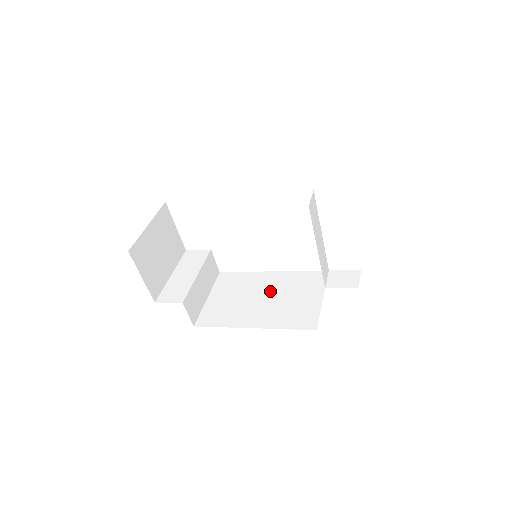
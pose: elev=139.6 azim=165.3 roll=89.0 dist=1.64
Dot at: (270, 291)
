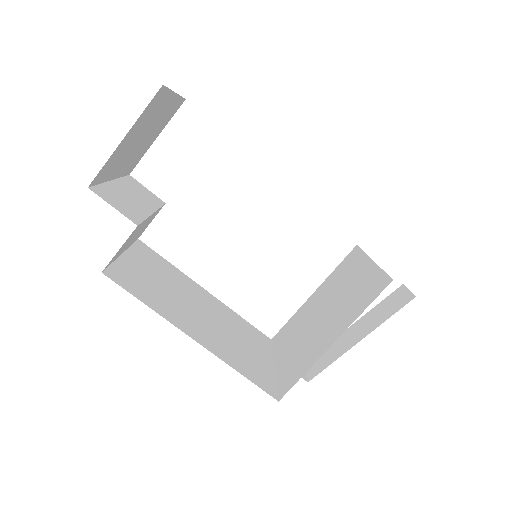
Dot at: (210, 311)
